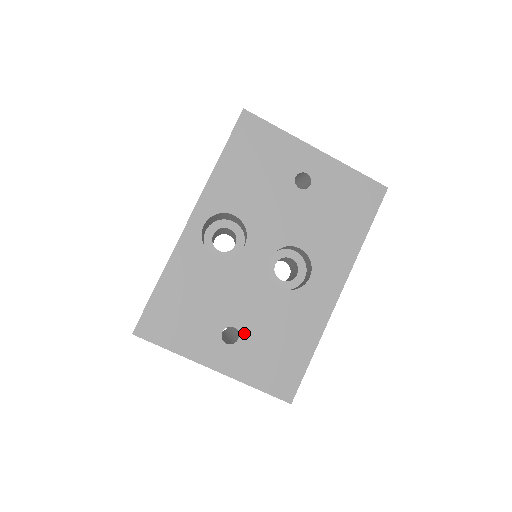
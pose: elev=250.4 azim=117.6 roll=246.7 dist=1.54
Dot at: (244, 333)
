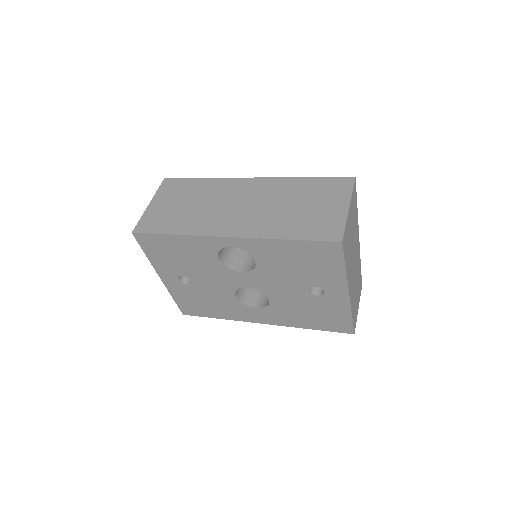
Dot at: (193, 286)
